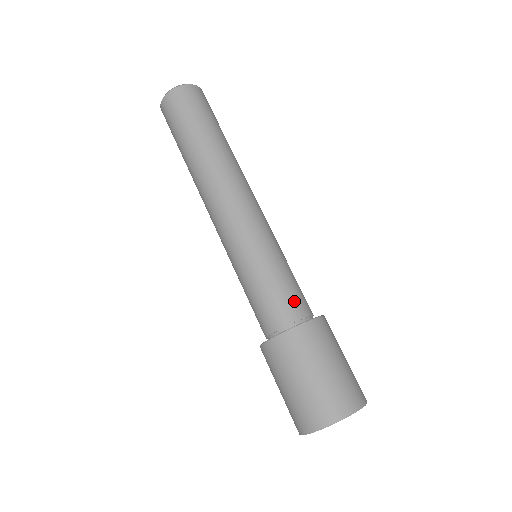
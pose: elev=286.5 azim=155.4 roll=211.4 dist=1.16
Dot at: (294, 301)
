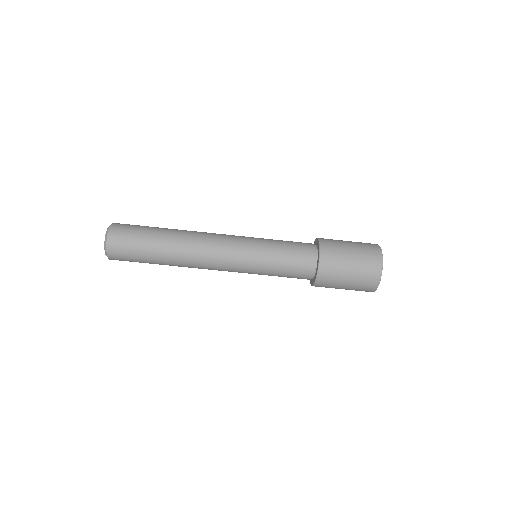
Dot at: (302, 252)
